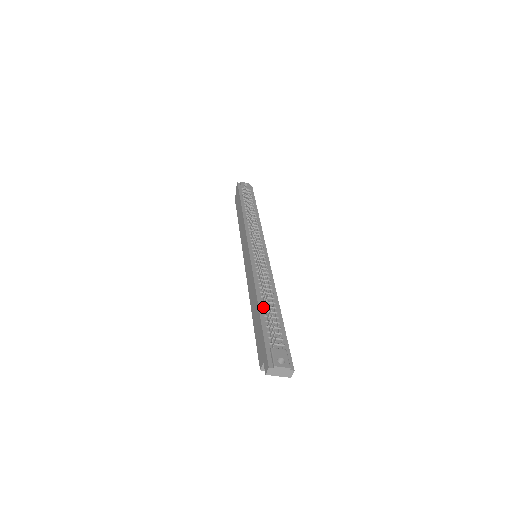
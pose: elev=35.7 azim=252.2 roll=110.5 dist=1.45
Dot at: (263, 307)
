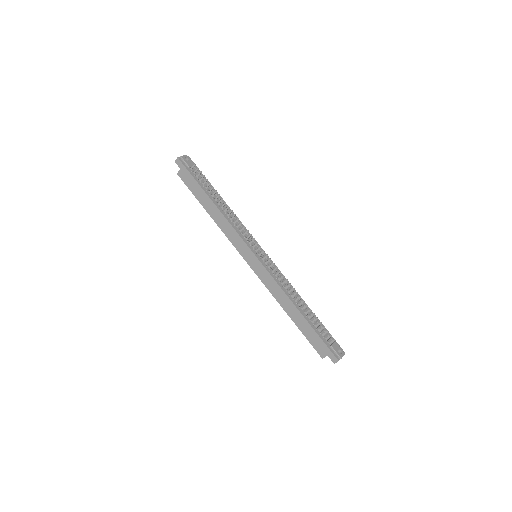
Dot at: (304, 313)
